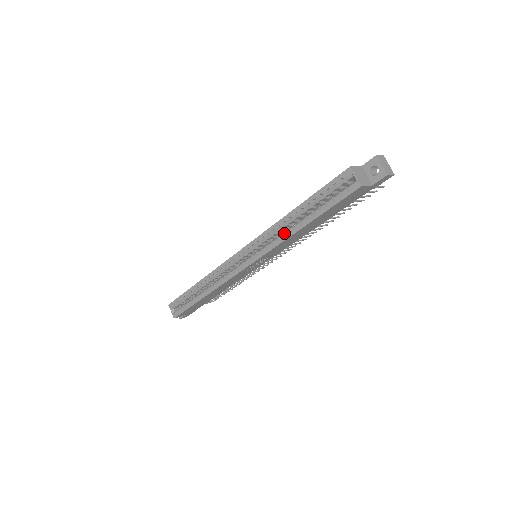
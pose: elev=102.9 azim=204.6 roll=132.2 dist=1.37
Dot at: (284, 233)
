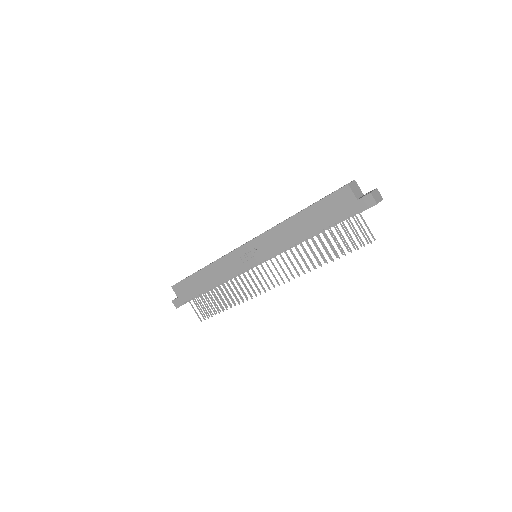
Dot at: occluded
